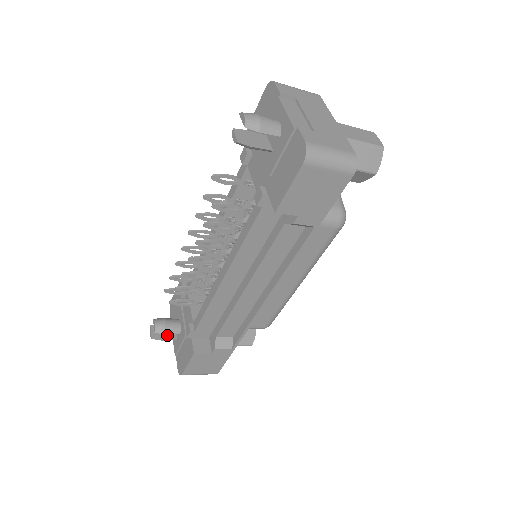
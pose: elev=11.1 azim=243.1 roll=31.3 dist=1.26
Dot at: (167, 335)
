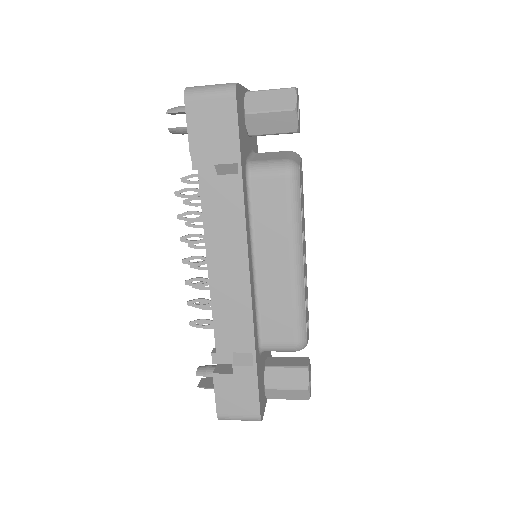
Dot at: occluded
